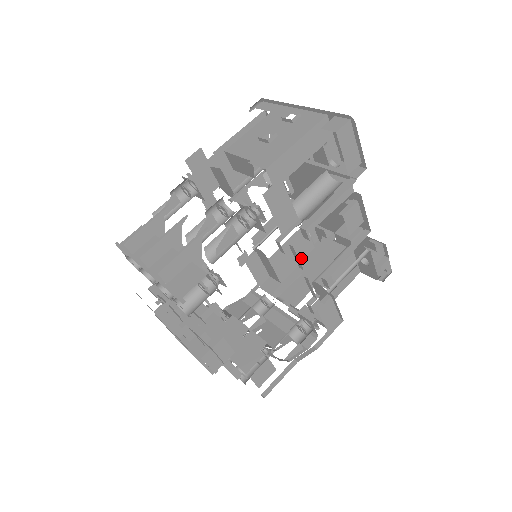
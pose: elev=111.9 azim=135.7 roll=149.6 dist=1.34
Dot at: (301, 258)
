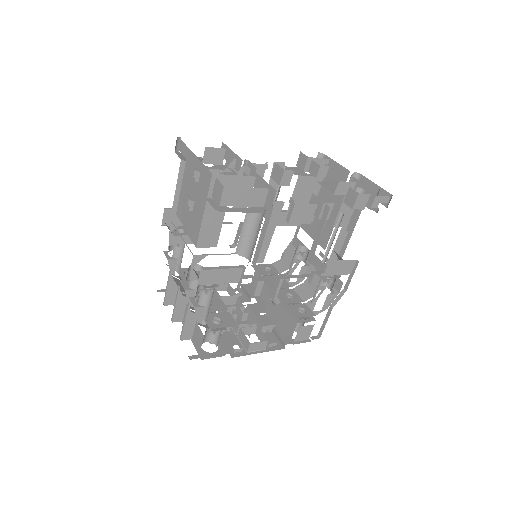
Dot at: occluded
